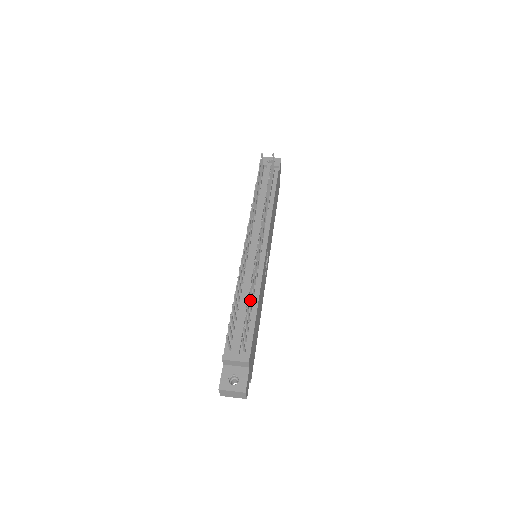
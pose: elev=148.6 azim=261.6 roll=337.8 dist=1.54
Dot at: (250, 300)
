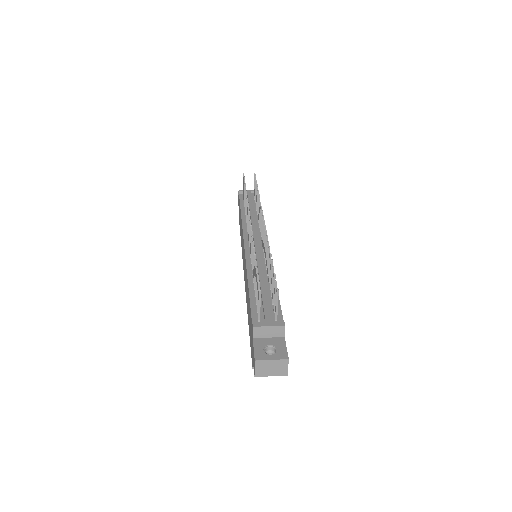
Dot at: occluded
